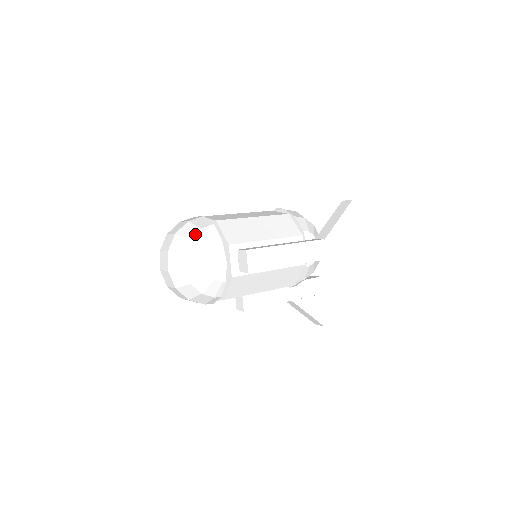
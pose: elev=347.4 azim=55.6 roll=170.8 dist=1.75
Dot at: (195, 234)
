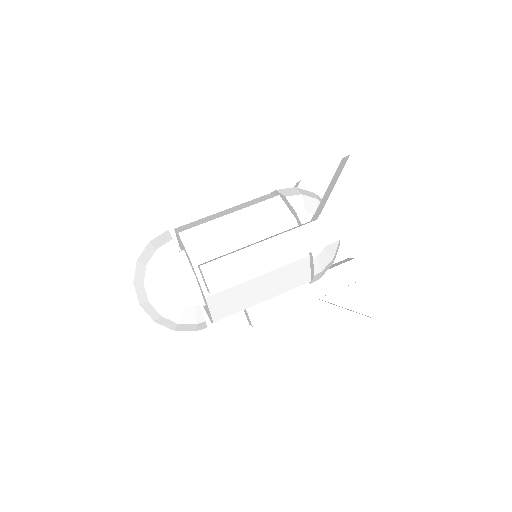
Dot at: (151, 258)
